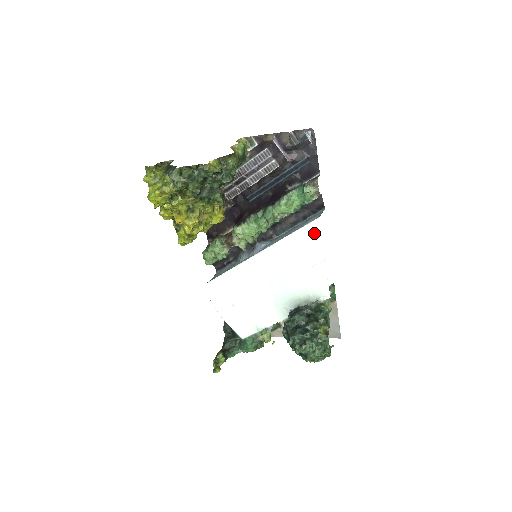
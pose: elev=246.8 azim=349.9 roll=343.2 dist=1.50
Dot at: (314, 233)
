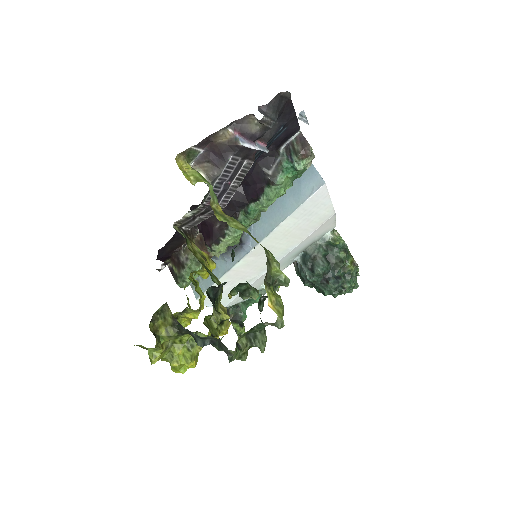
Dot at: (320, 200)
